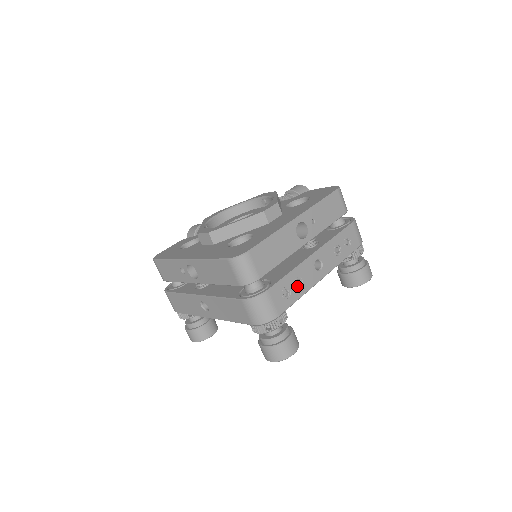
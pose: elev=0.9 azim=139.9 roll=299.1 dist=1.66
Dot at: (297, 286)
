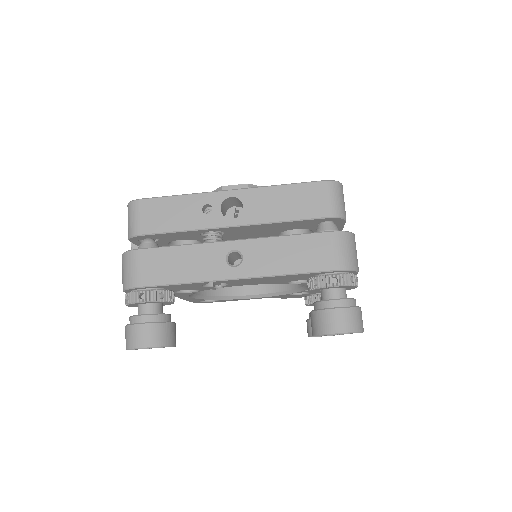
Dot at: occluded
